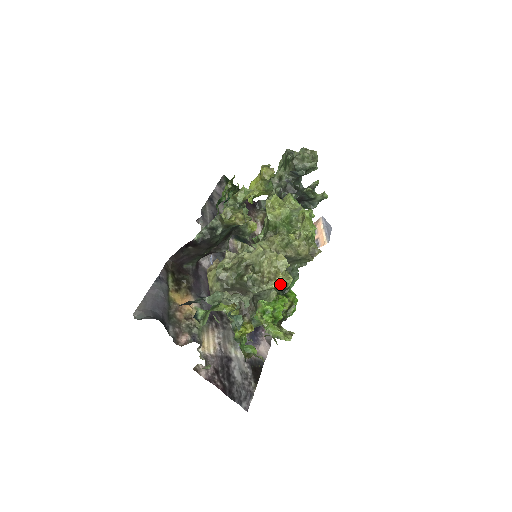
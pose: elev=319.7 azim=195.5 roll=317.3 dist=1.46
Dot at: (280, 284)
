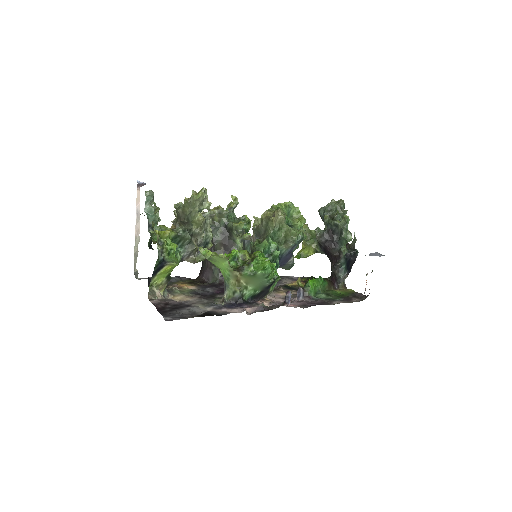
Dot at: (192, 197)
